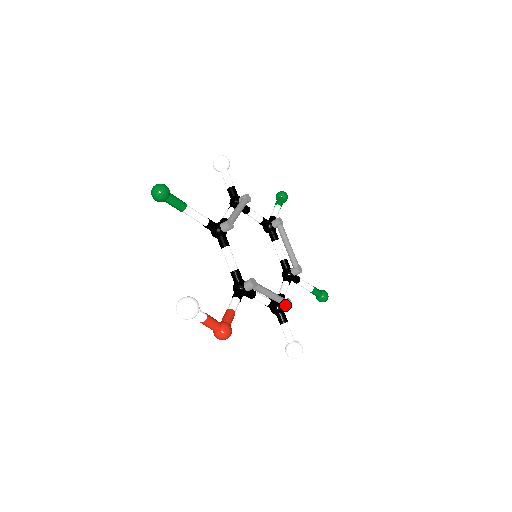
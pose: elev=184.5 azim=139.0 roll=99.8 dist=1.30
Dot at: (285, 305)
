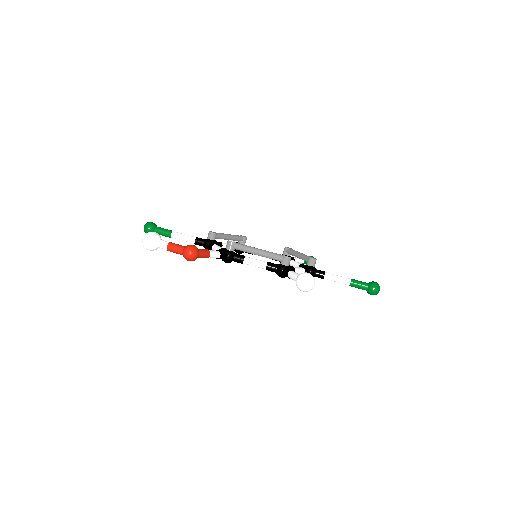
Dot at: (282, 259)
